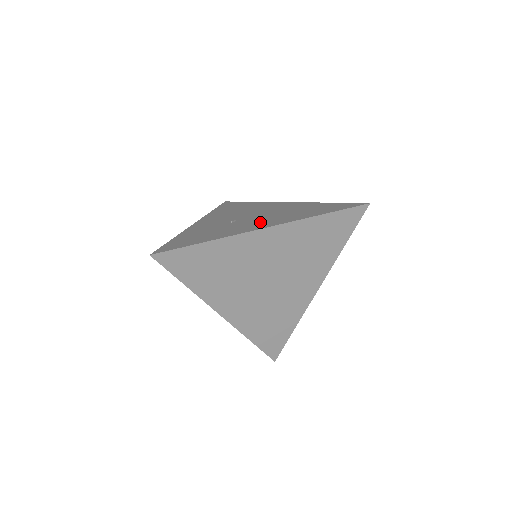
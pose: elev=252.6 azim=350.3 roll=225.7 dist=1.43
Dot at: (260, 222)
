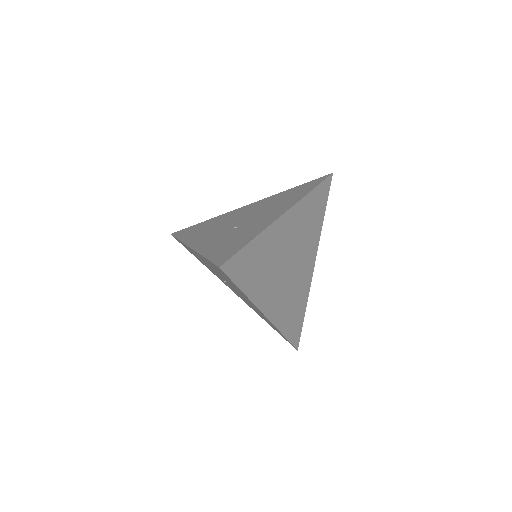
Dot at: (267, 215)
